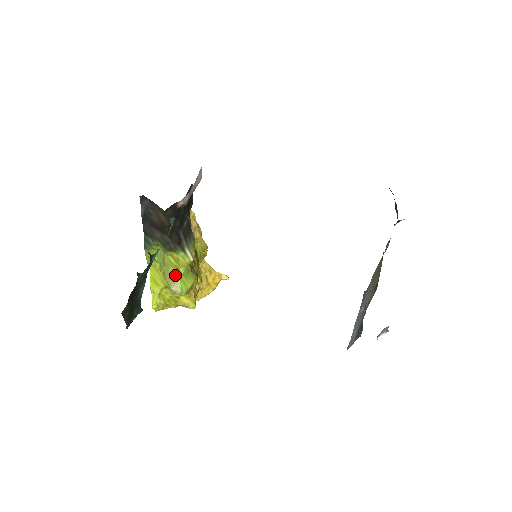
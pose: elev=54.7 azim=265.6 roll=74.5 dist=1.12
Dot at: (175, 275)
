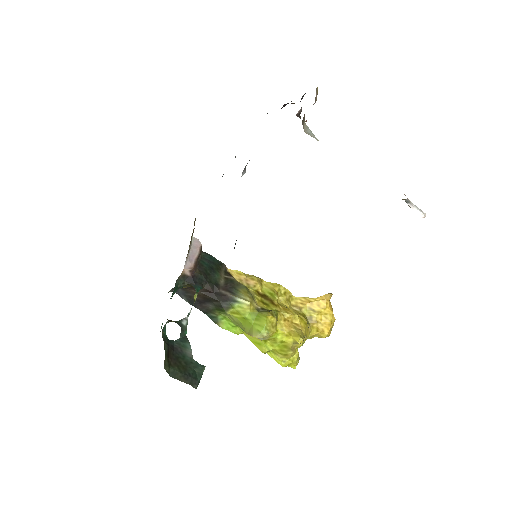
Dot at: (248, 325)
